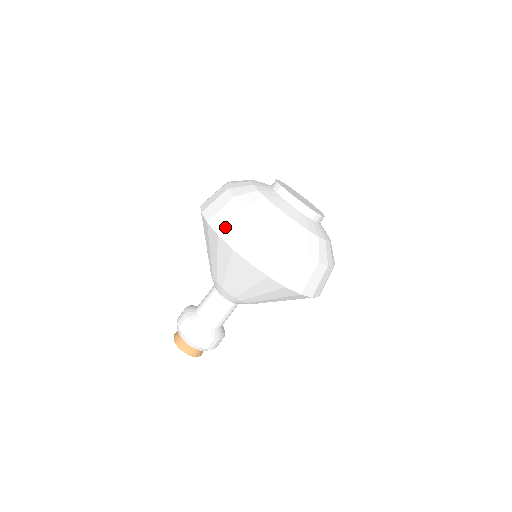
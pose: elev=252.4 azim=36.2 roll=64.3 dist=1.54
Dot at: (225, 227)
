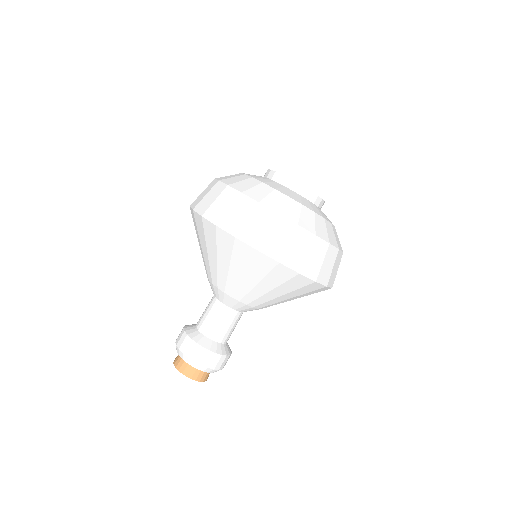
Dot at: (285, 252)
